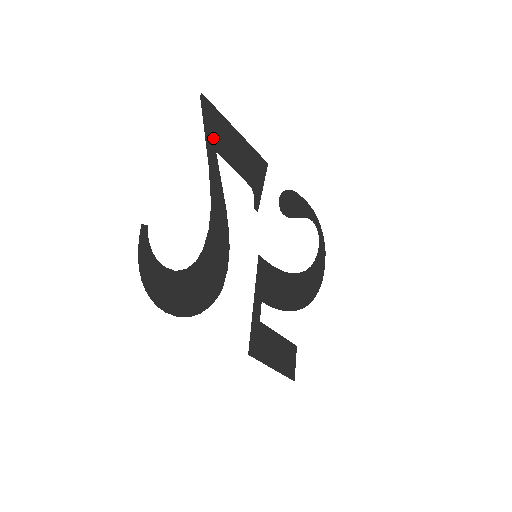
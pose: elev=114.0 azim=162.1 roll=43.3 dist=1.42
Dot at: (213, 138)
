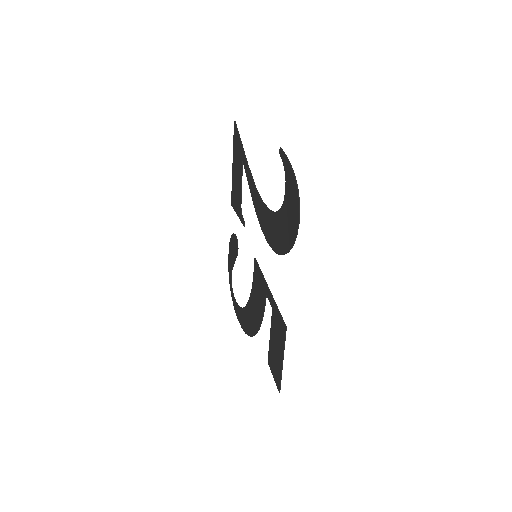
Dot at: (241, 151)
